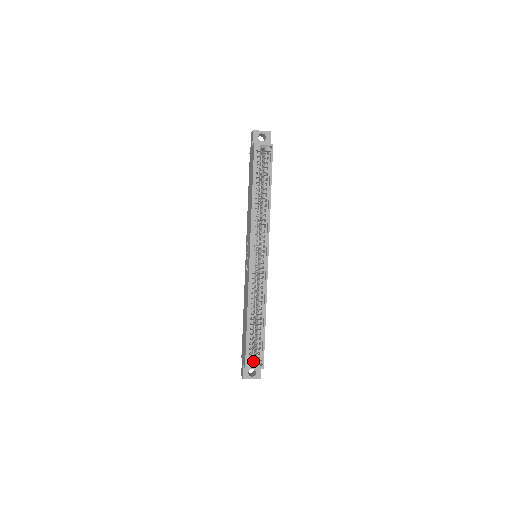
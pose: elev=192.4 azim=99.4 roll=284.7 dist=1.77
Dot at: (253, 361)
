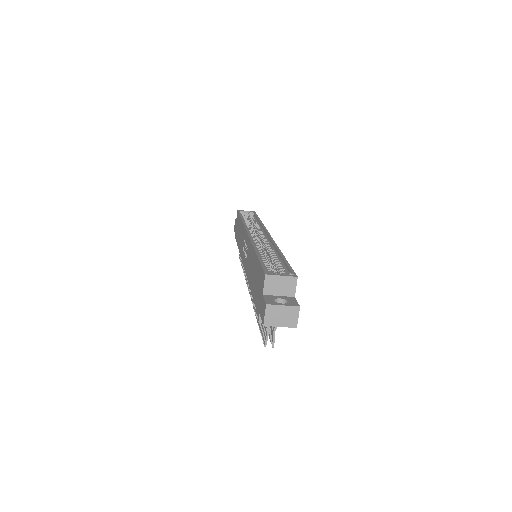
Dot at: (278, 291)
